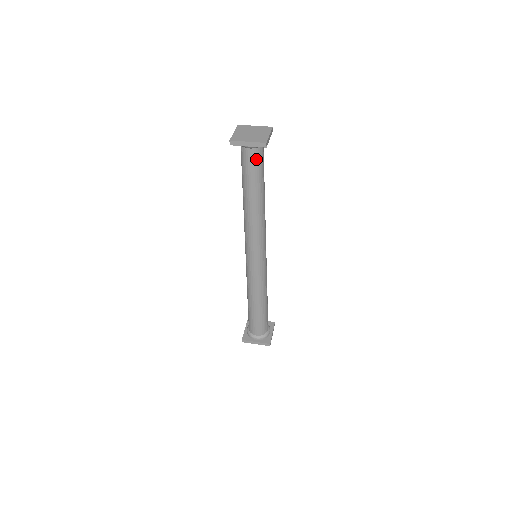
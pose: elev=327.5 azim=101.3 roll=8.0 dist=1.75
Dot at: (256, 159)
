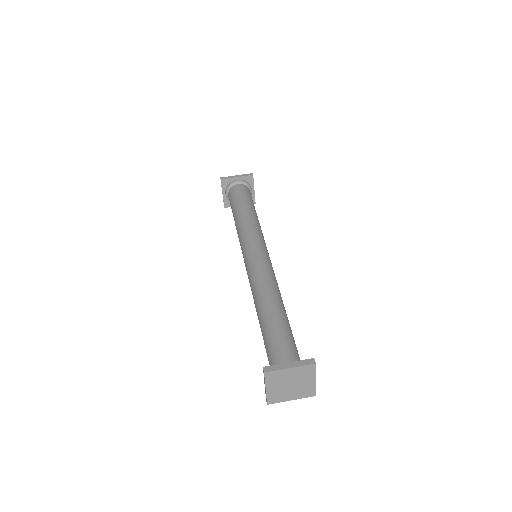
Dot at: occluded
